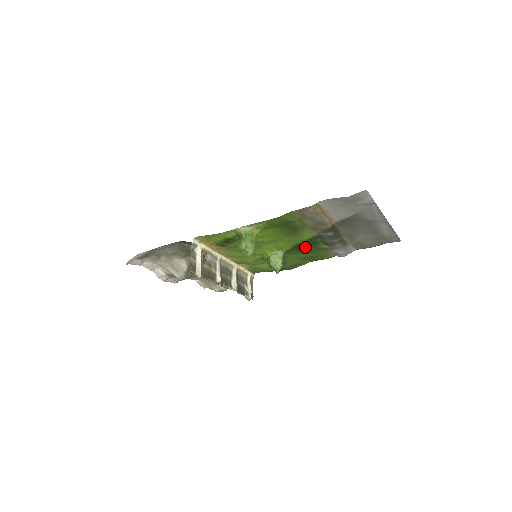
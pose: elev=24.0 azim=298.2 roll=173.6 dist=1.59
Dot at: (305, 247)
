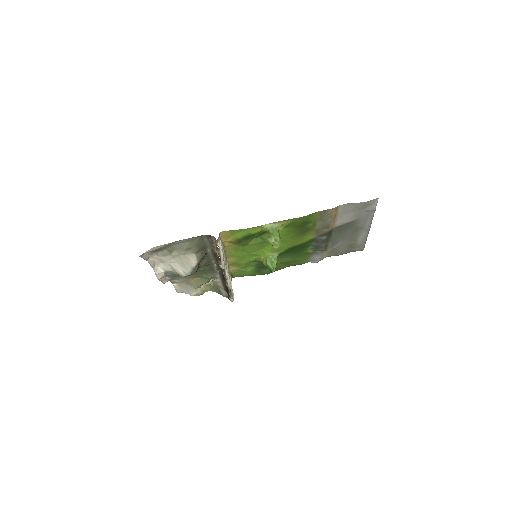
Dot at: (296, 250)
